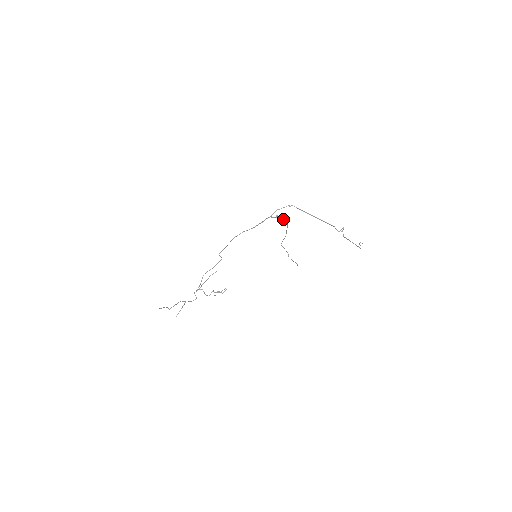
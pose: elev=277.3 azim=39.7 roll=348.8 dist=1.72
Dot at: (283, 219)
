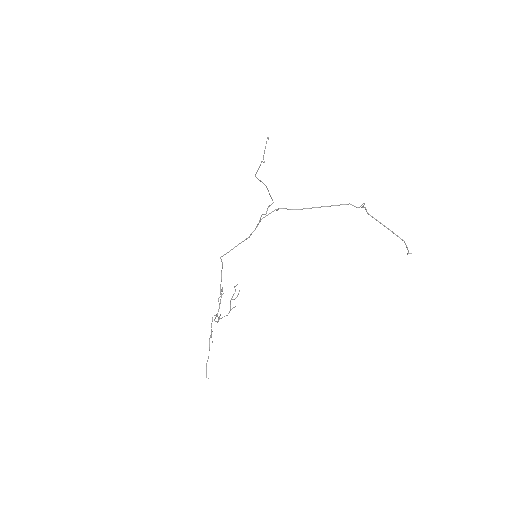
Dot at: (267, 208)
